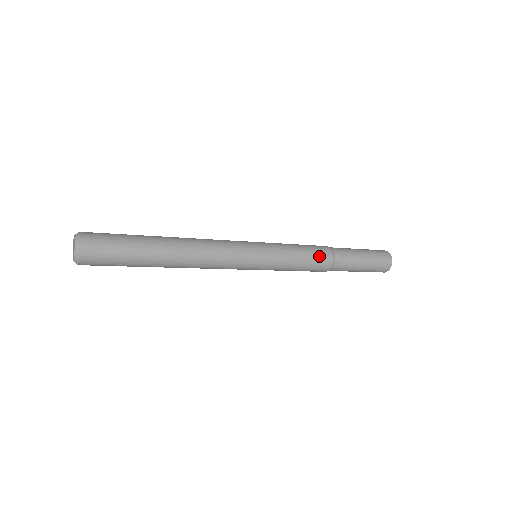
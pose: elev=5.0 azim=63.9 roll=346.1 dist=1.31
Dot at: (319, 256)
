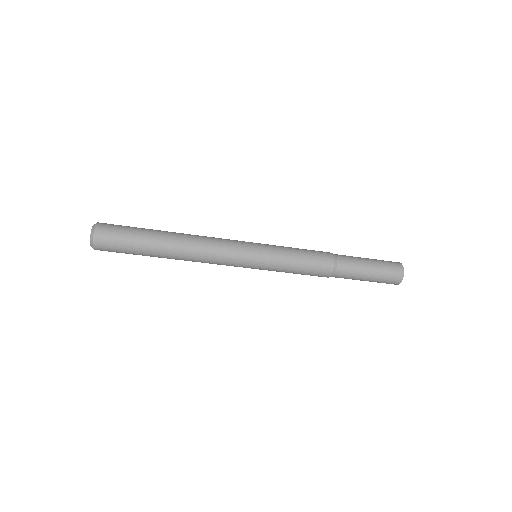
Dot at: (317, 251)
